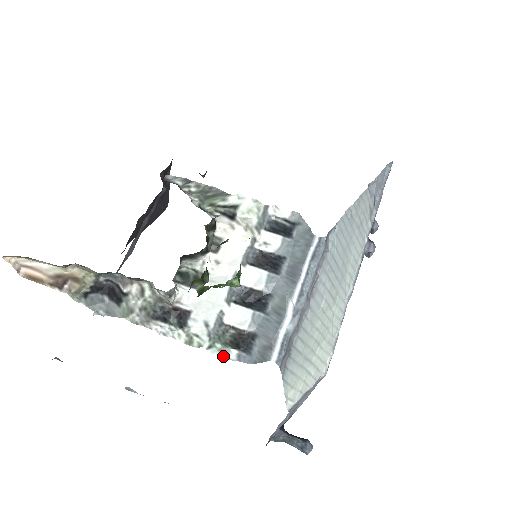
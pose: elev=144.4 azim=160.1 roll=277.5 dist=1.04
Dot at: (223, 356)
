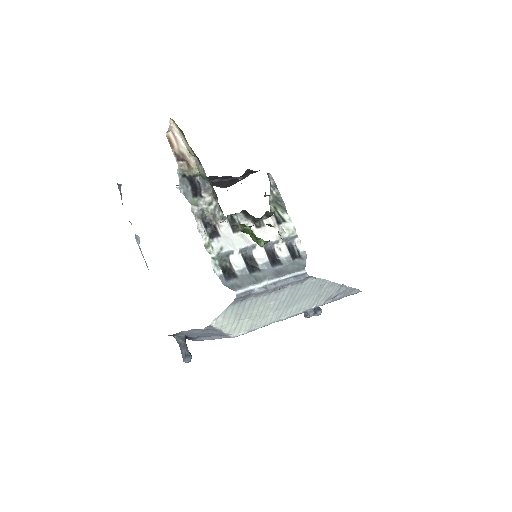
Dot at: (214, 268)
